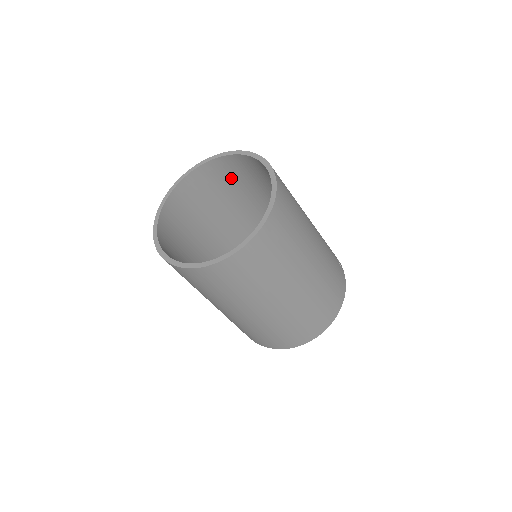
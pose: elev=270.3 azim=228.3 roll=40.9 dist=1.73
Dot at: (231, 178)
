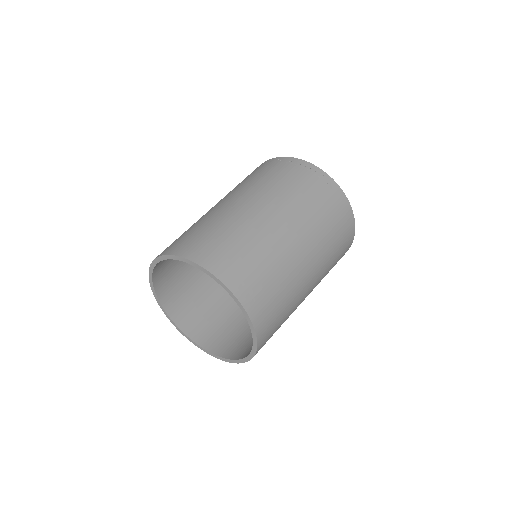
Dot at: occluded
